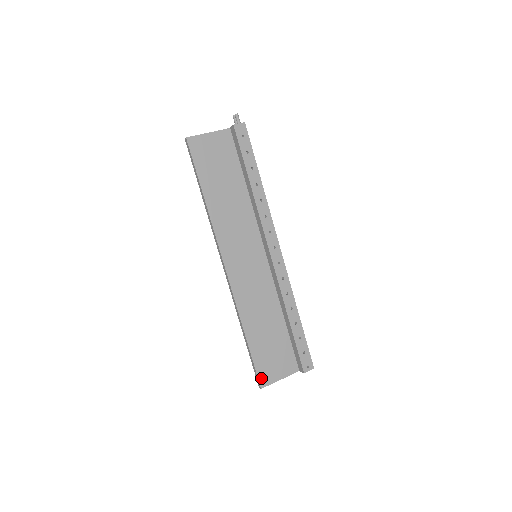
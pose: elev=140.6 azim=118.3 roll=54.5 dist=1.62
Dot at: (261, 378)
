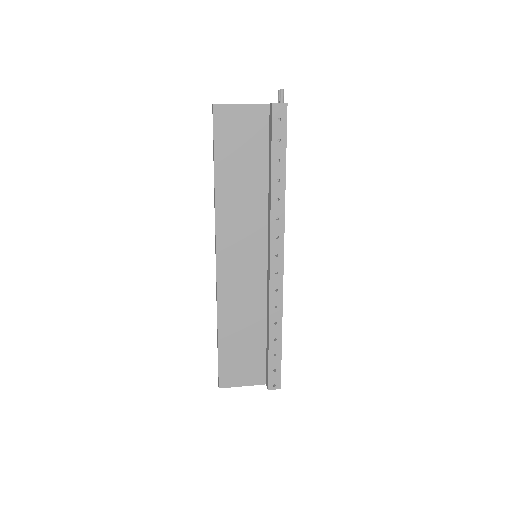
Dot at: (222, 378)
